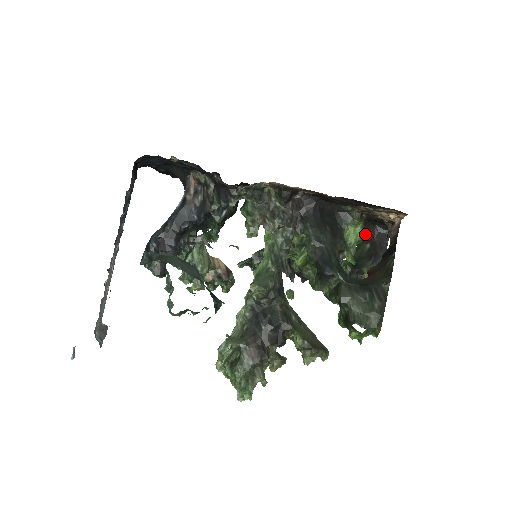
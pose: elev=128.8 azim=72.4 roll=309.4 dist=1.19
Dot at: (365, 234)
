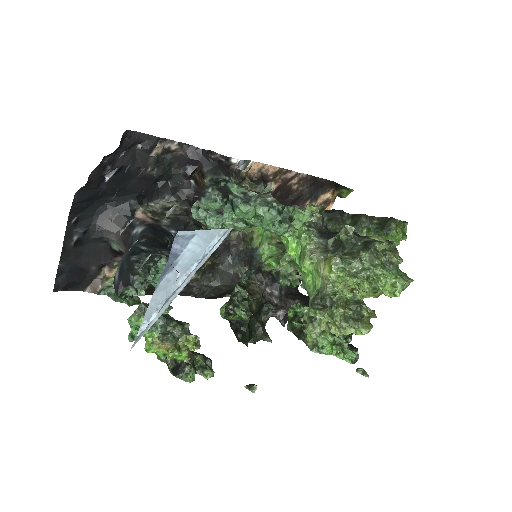
Dot at: occluded
